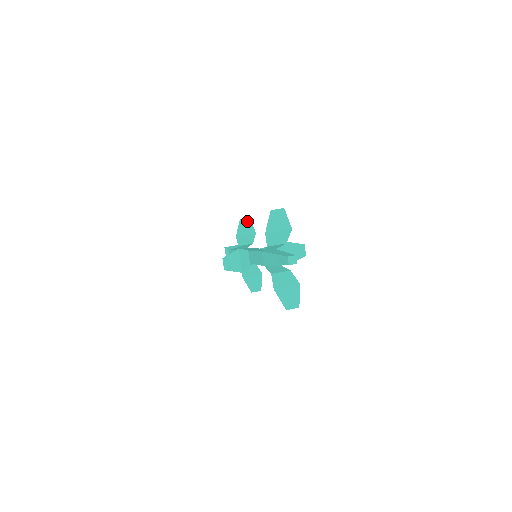
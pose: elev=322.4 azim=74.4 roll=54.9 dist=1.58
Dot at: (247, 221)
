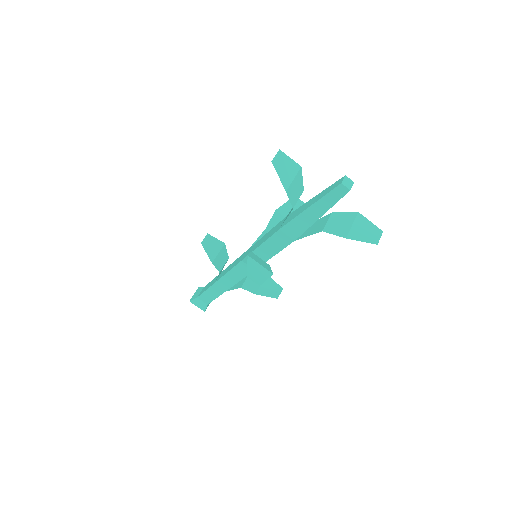
Dot at: (208, 239)
